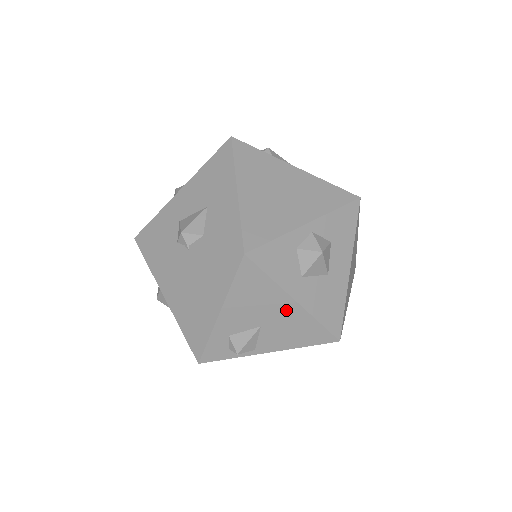
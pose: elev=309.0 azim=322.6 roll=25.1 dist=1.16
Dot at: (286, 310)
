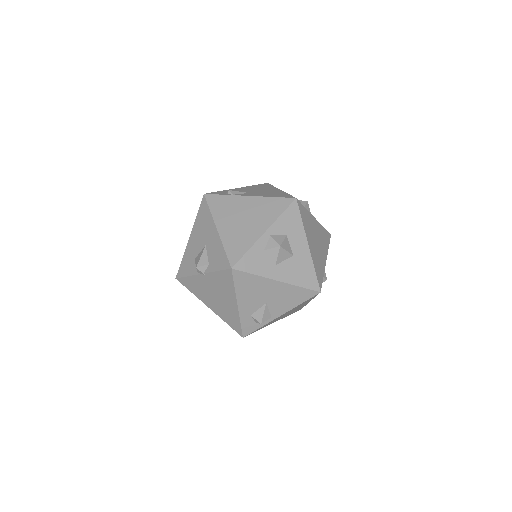
Dot at: (275, 288)
